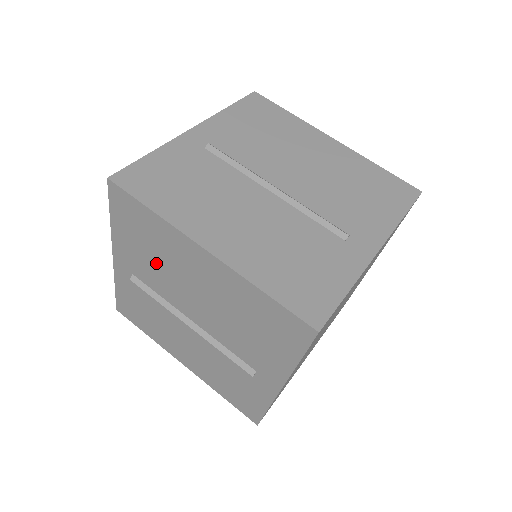
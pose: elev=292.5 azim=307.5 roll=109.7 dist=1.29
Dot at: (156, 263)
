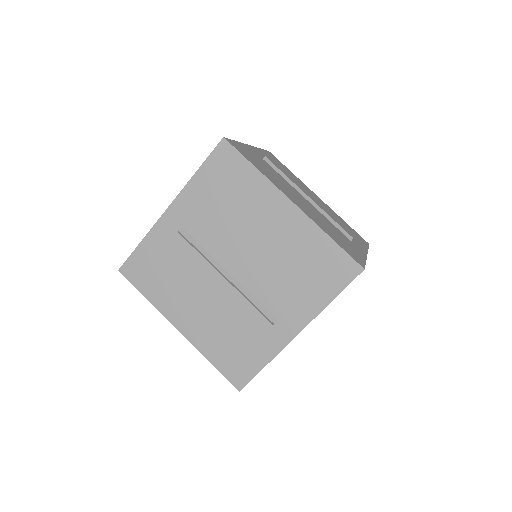
Dot at: occluded
